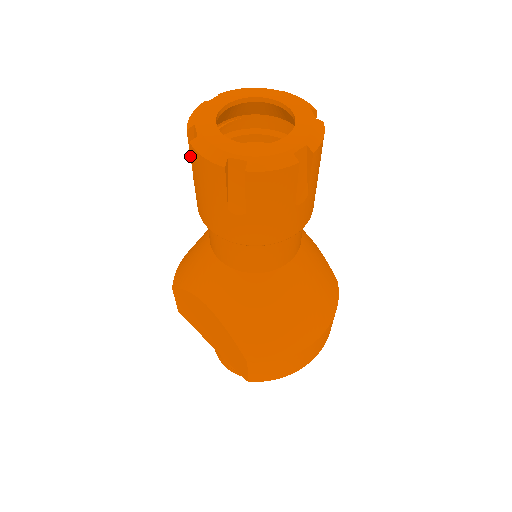
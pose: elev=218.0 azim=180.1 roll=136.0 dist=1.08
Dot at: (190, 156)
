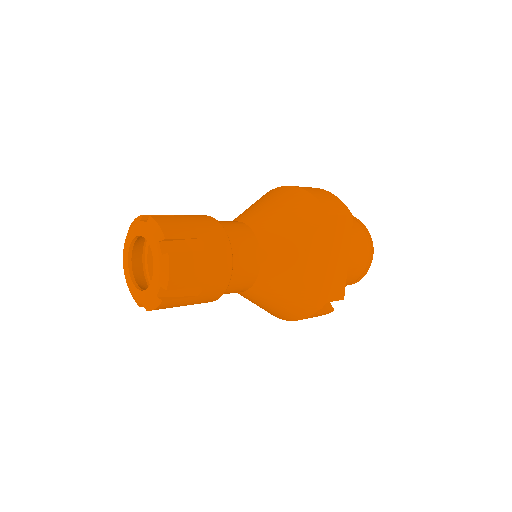
Dot at: occluded
